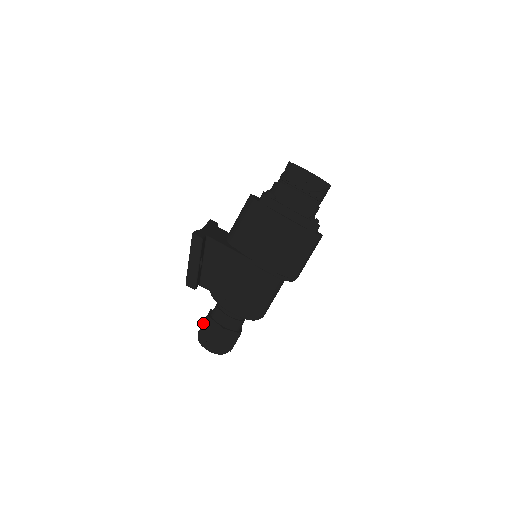
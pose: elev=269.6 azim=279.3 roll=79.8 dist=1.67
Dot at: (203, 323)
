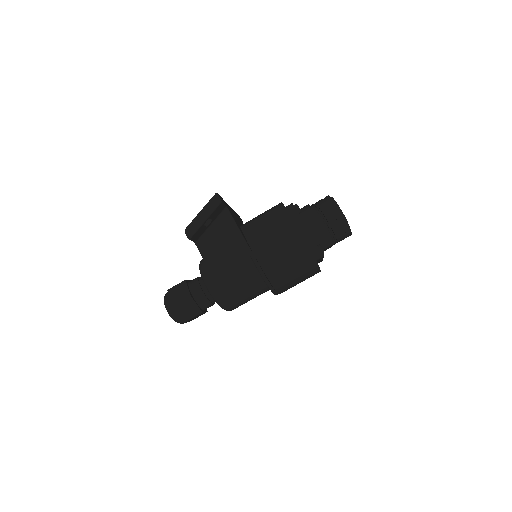
Dot at: occluded
